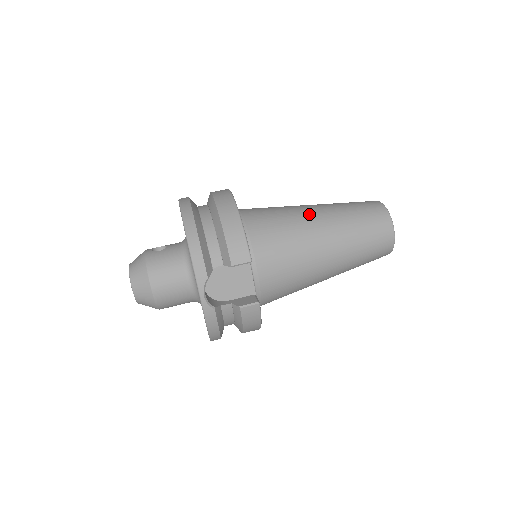
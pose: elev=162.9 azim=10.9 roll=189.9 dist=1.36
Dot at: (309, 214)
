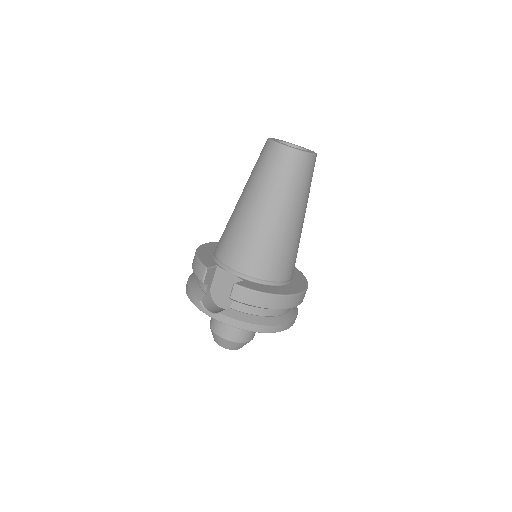
Dot at: occluded
